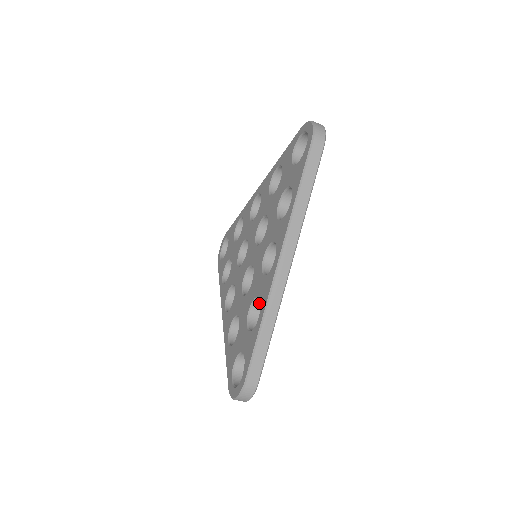
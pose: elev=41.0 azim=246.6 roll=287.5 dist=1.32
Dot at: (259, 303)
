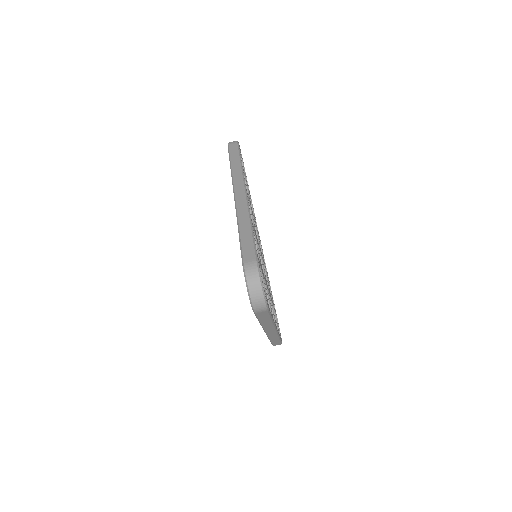
Dot at: occluded
